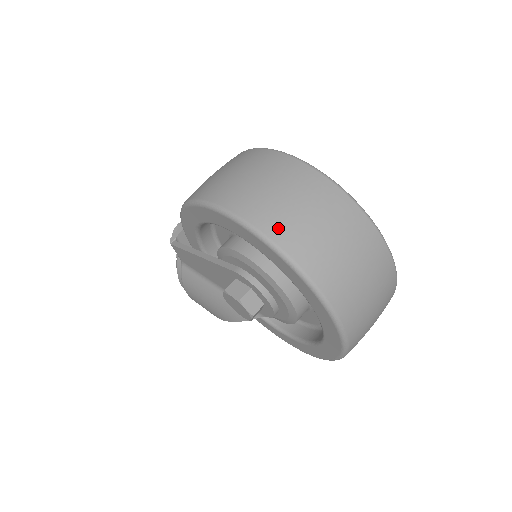
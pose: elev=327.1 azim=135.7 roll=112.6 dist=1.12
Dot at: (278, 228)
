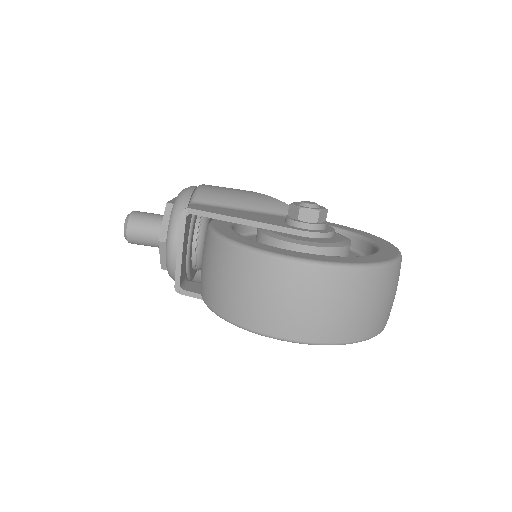
Dot at: (348, 333)
